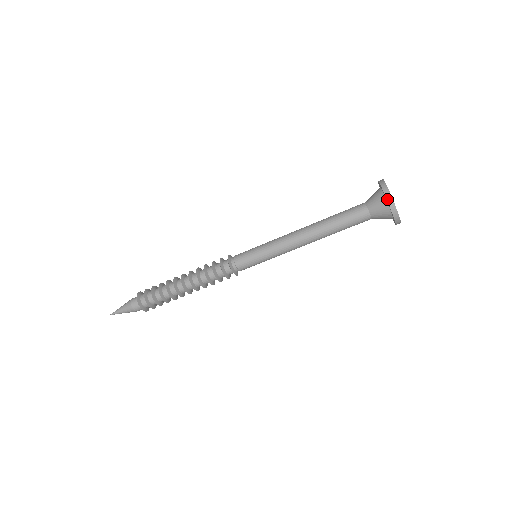
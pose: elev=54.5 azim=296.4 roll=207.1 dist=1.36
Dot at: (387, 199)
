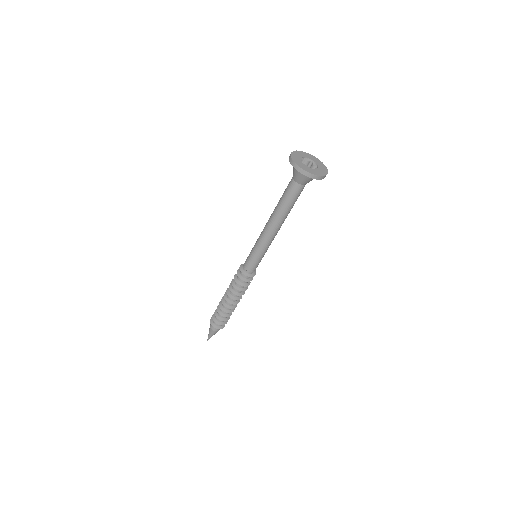
Dot at: (290, 163)
